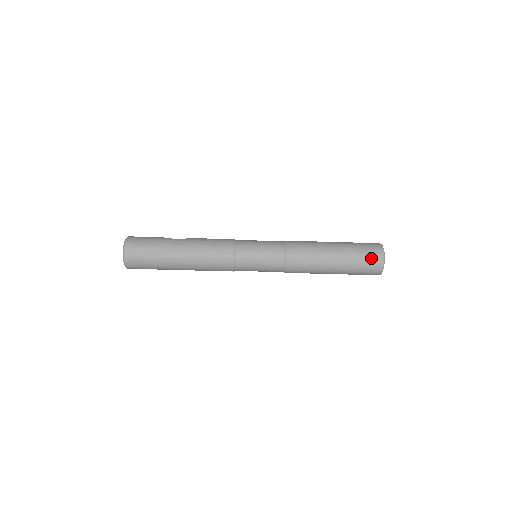
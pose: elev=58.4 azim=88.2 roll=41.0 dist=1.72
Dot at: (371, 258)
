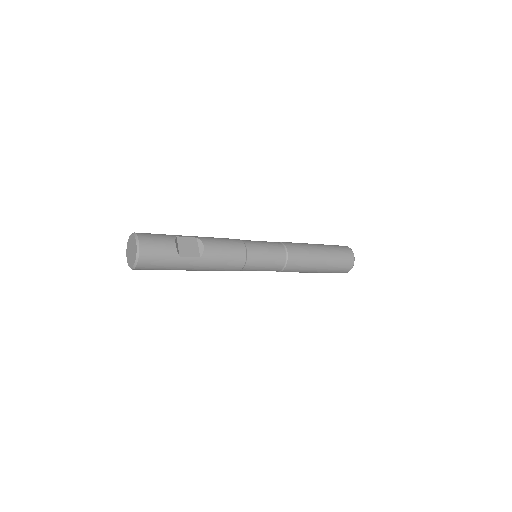
Dot at: occluded
